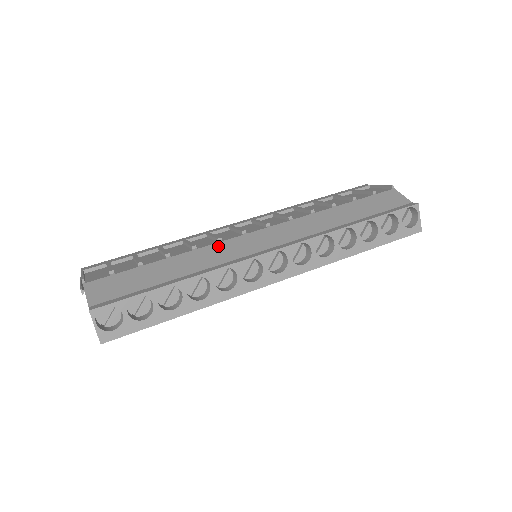
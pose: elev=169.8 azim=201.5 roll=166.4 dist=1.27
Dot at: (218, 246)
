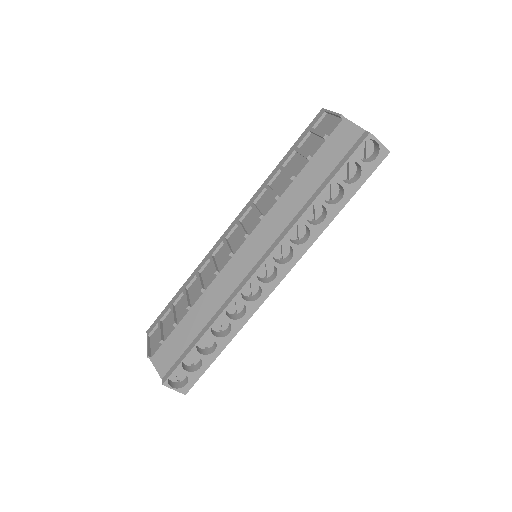
Dot at: (218, 280)
